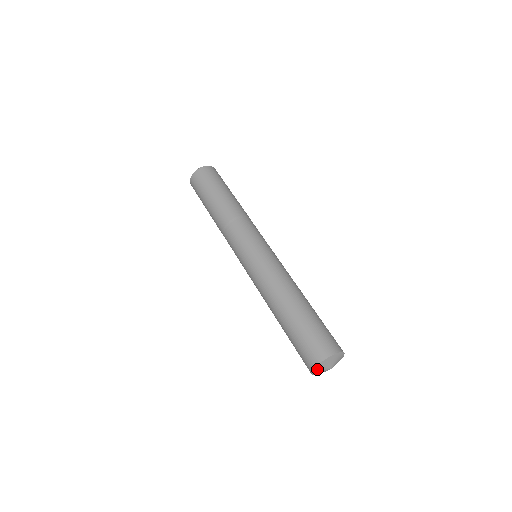
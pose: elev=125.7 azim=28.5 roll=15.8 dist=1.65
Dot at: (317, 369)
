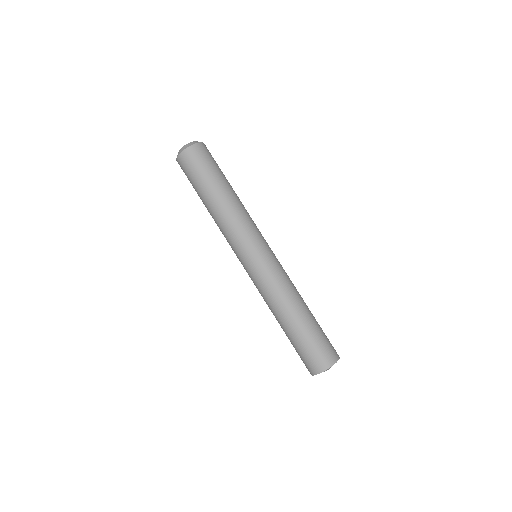
Dot at: (323, 371)
